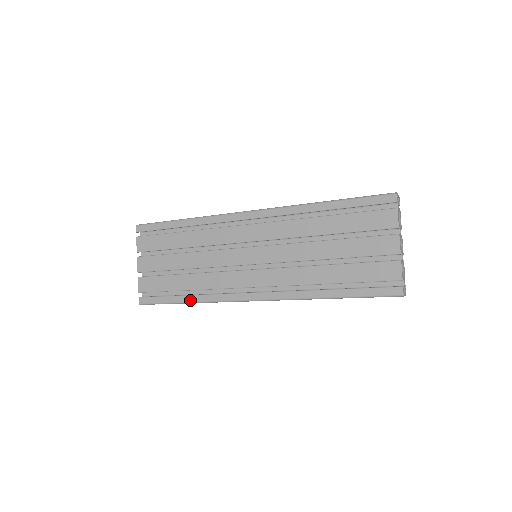
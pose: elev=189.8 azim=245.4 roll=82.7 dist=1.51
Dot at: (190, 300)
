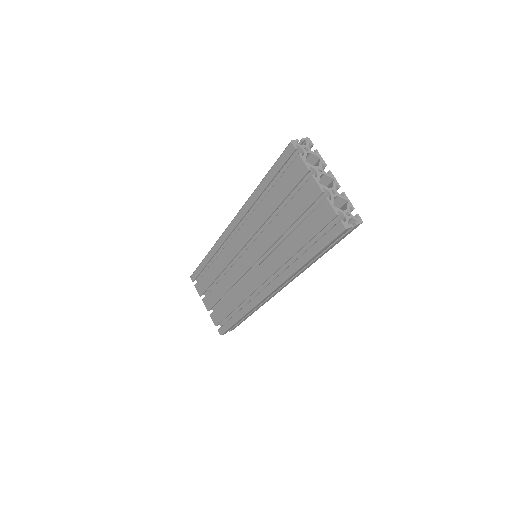
Dot at: (239, 316)
